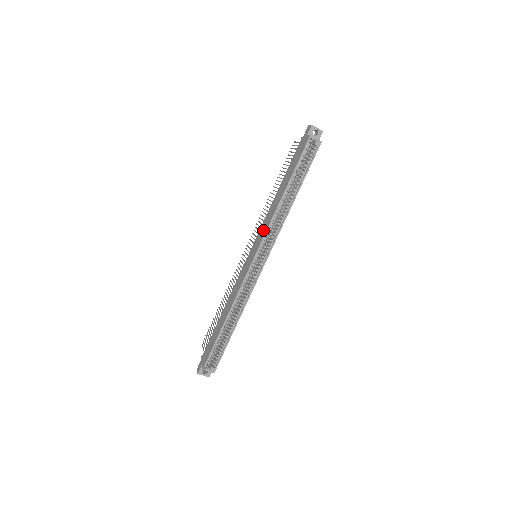
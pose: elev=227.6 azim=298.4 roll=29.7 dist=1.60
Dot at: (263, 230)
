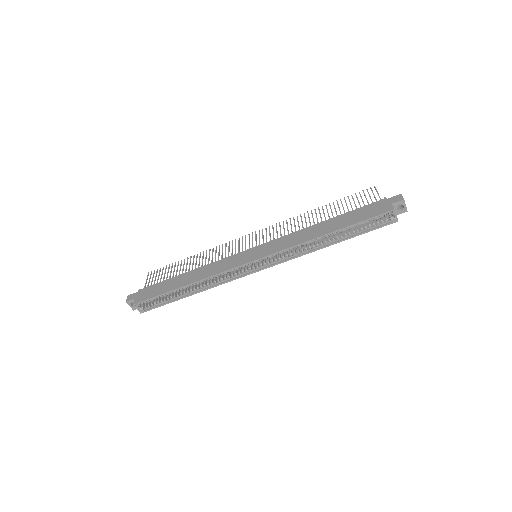
Dot at: (281, 244)
